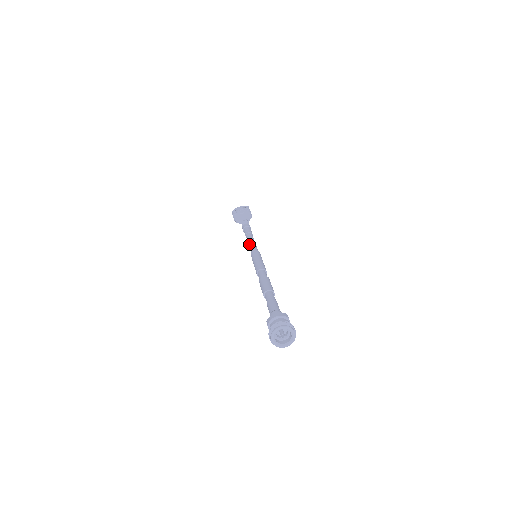
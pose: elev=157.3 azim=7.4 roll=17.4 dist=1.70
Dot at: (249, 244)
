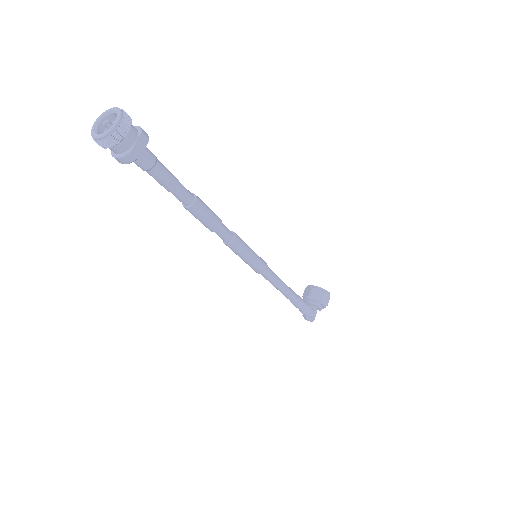
Dot at: occluded
